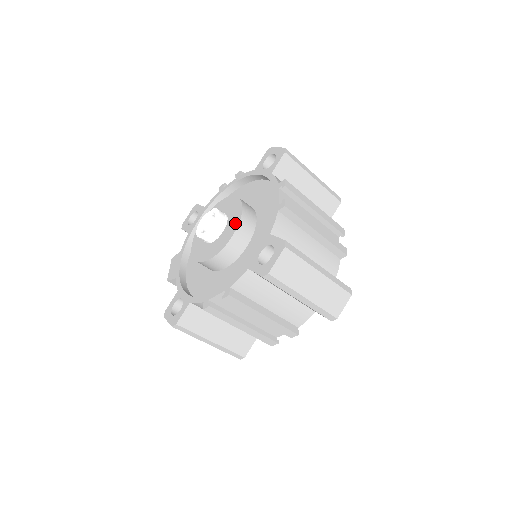
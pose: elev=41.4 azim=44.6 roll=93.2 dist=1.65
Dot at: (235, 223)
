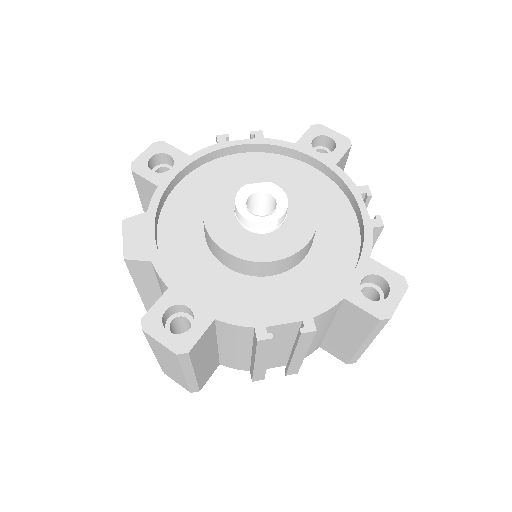
Dot at: (309, 220)
